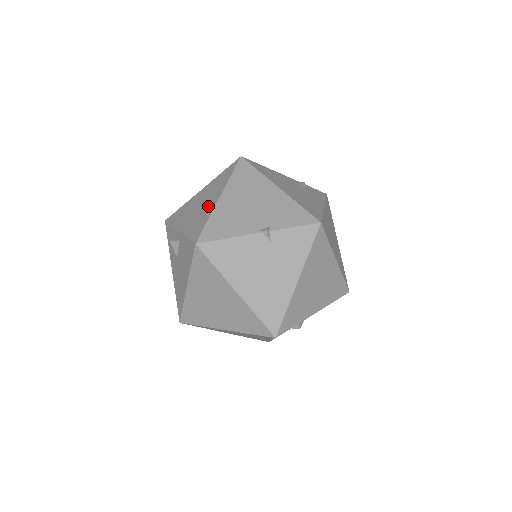
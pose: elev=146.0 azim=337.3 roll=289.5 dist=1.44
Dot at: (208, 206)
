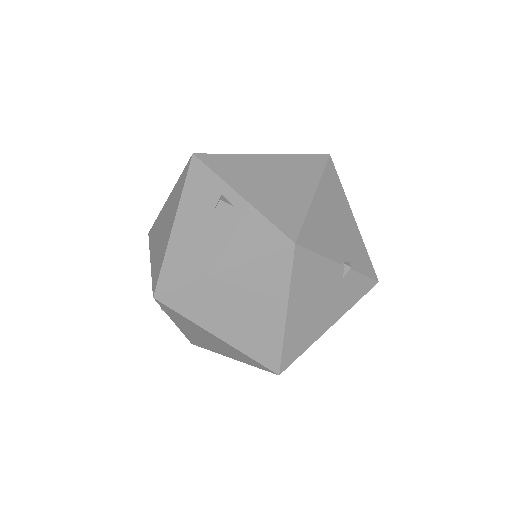
Dot at: (296, 194)
